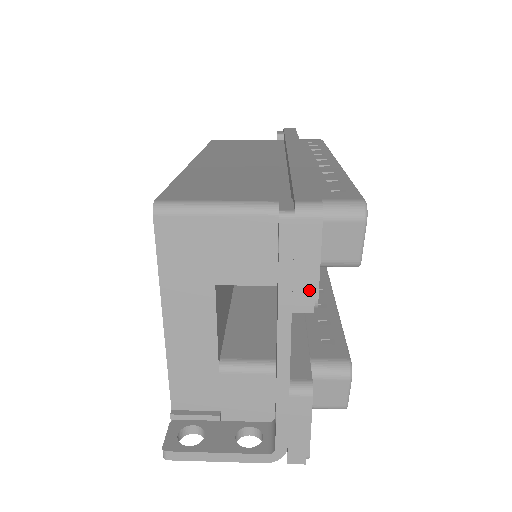
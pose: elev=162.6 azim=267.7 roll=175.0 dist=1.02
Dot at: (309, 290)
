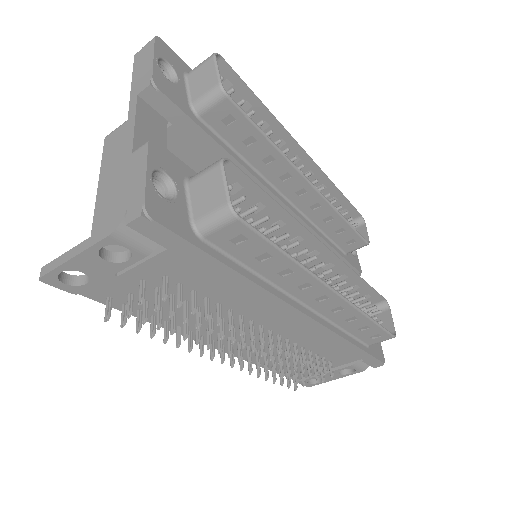
Dot at: (147, 75)
